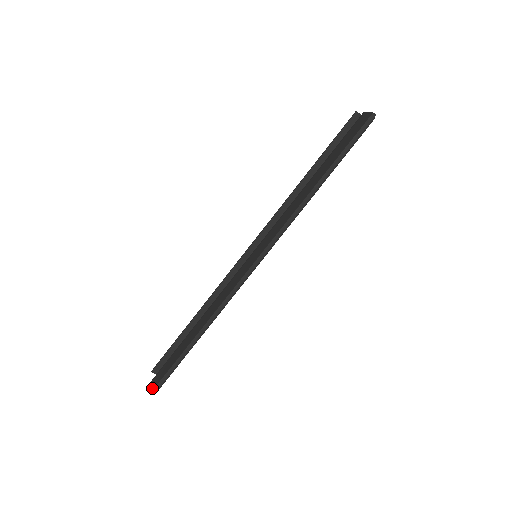
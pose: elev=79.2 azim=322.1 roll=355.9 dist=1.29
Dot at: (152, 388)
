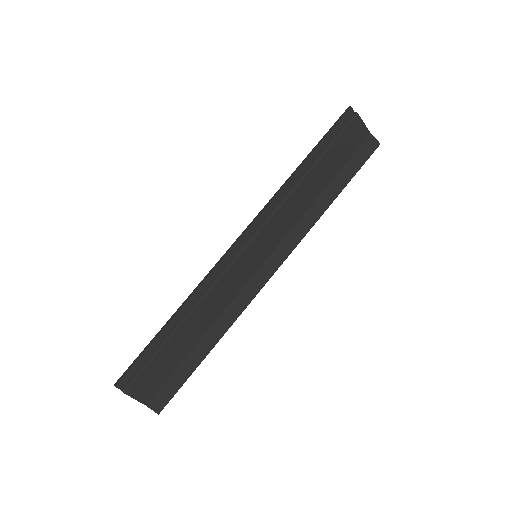
Dot at: (119, 383)
